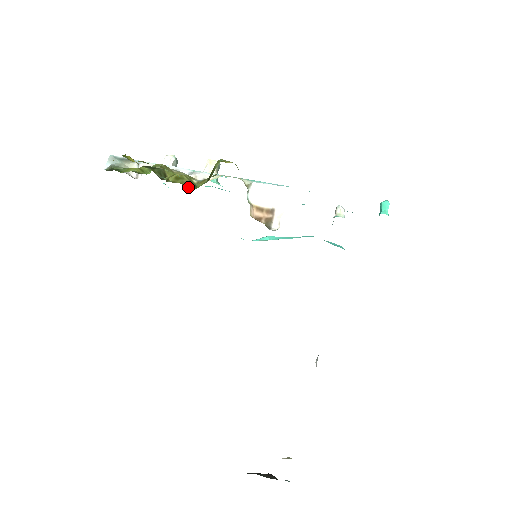
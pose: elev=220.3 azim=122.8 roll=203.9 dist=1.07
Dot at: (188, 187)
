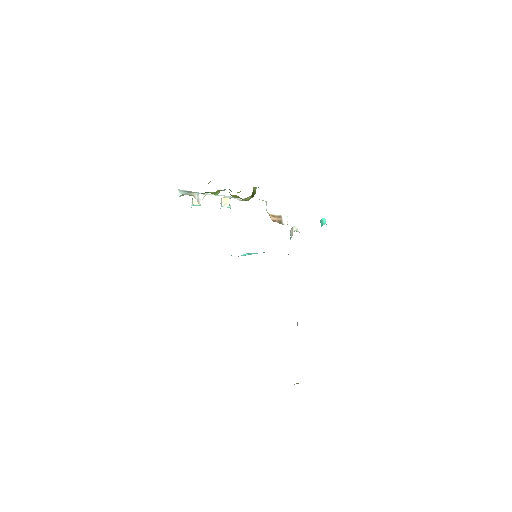
Dot at: occluded
